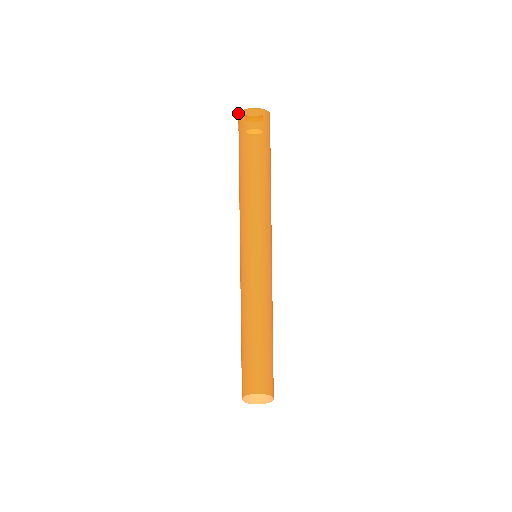
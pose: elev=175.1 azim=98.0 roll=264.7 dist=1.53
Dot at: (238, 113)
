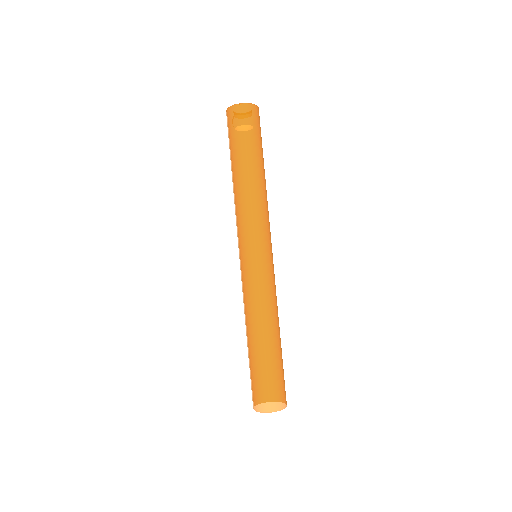
Dot at: occluded
